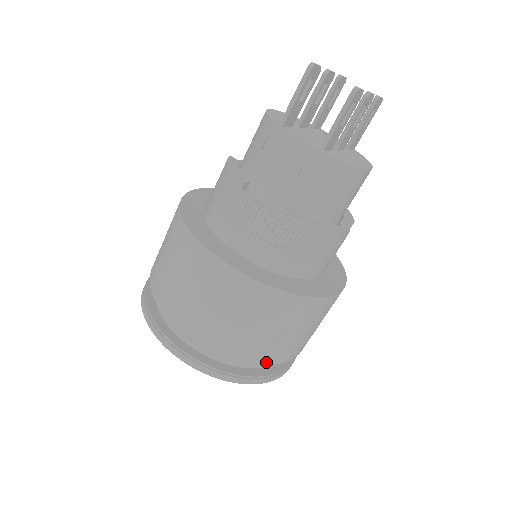
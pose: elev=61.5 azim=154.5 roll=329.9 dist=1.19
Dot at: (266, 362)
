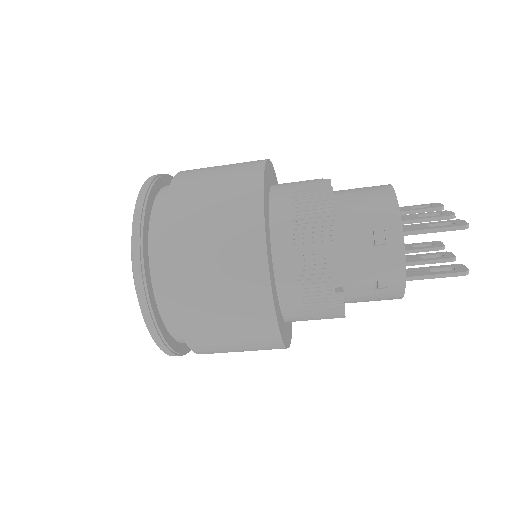
Dot at: (201, 353)
